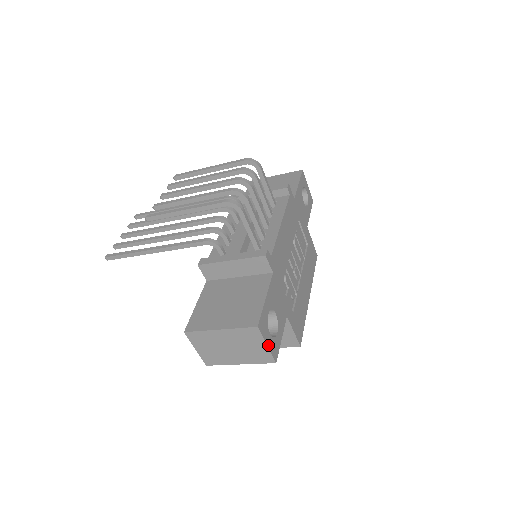
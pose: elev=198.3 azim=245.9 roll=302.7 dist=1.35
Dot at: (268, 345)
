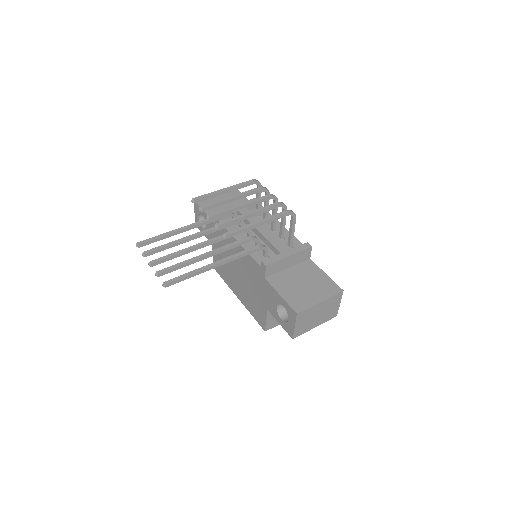
Dot at: (339, 304)
